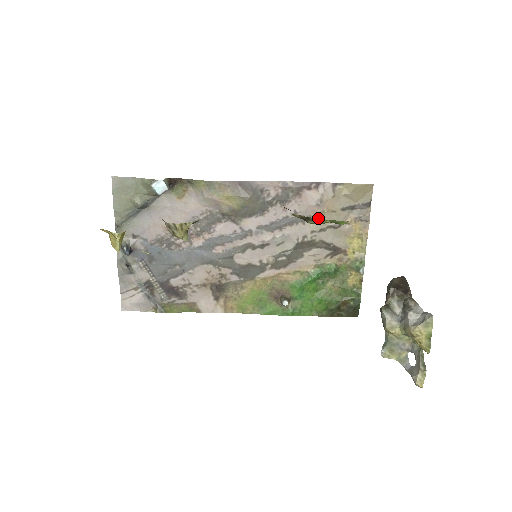
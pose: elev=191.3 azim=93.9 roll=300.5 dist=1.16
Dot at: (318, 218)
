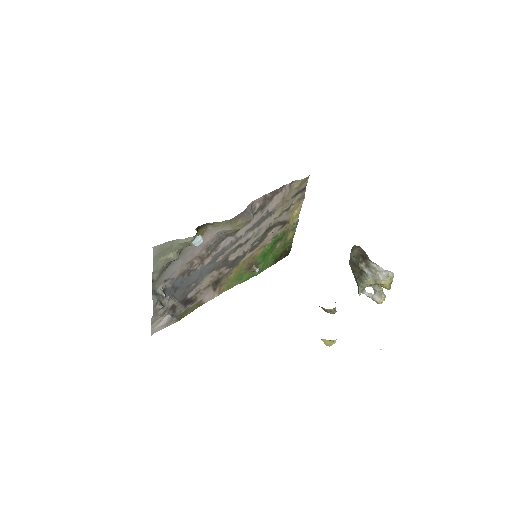
Dot at: (279, 209)
